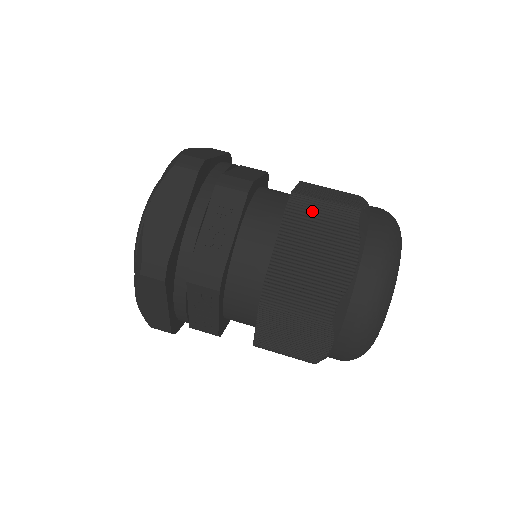
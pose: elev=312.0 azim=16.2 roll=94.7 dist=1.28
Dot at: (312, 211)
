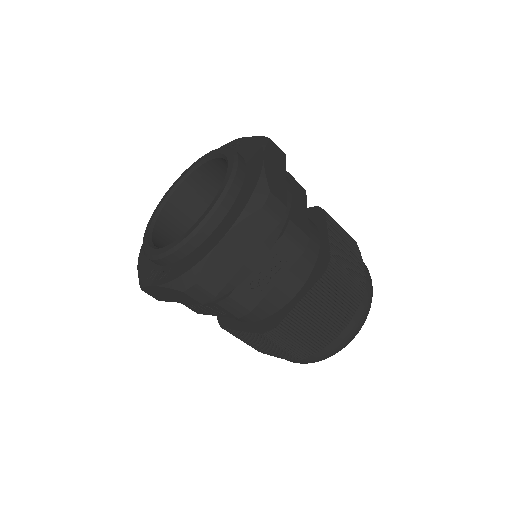
Dot at: (338, 284)
